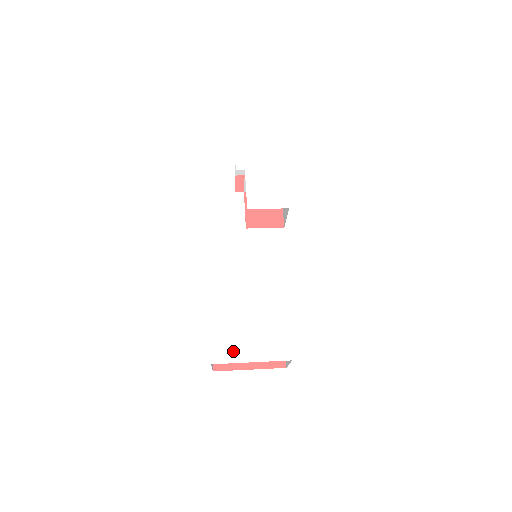
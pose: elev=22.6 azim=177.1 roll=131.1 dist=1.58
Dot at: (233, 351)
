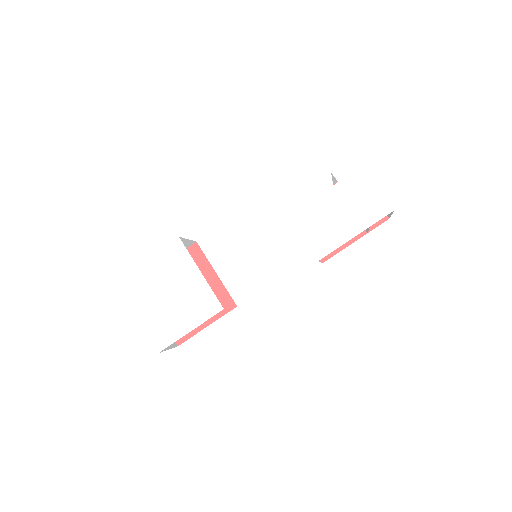
Dot at: (137, 294)
